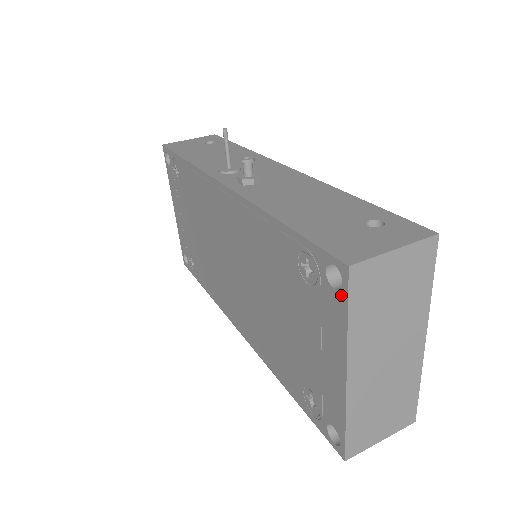
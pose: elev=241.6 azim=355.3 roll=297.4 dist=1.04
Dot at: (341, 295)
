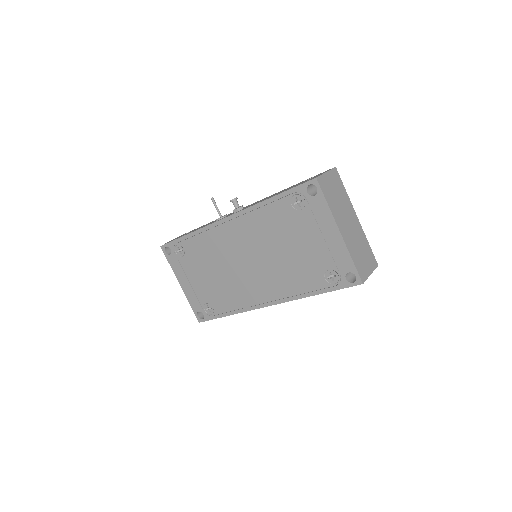
Dot at: (319, 194)
